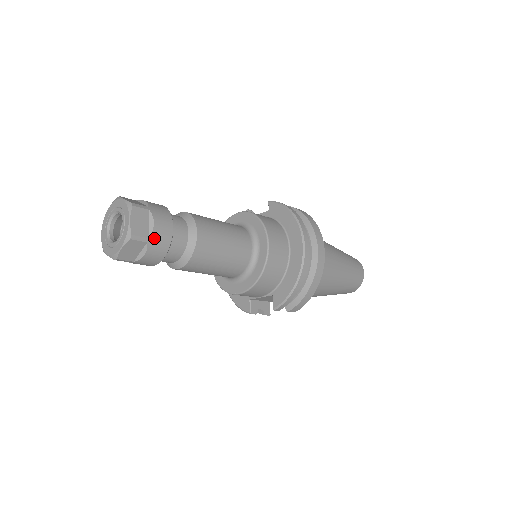
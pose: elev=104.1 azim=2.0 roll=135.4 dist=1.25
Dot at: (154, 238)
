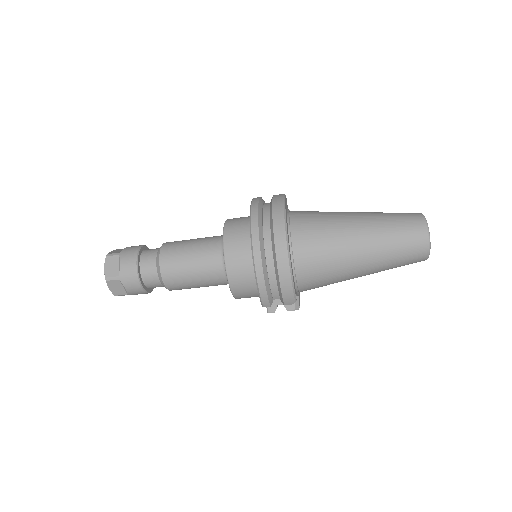
Dot at: (123, 275)
